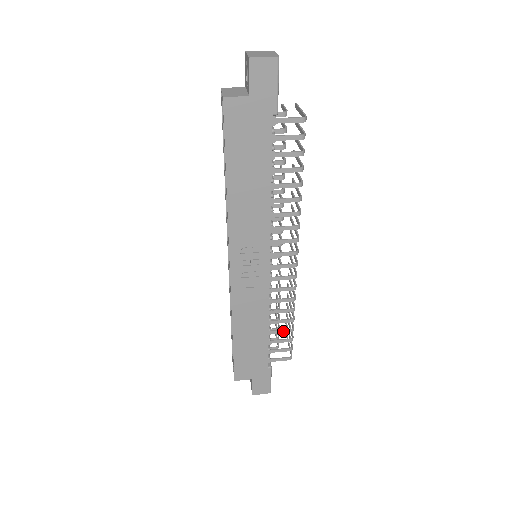
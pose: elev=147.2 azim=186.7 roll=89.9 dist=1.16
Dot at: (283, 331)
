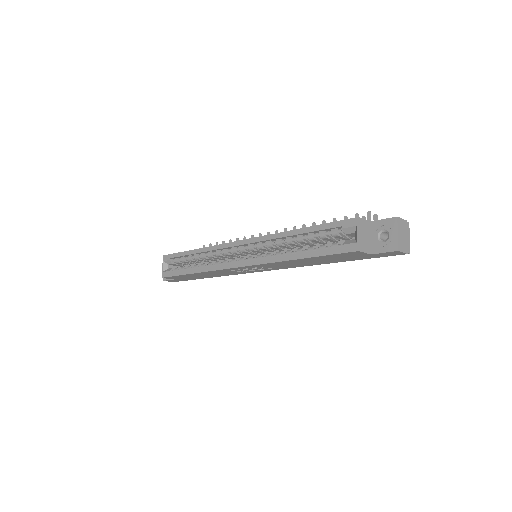
Dot at: occluded
